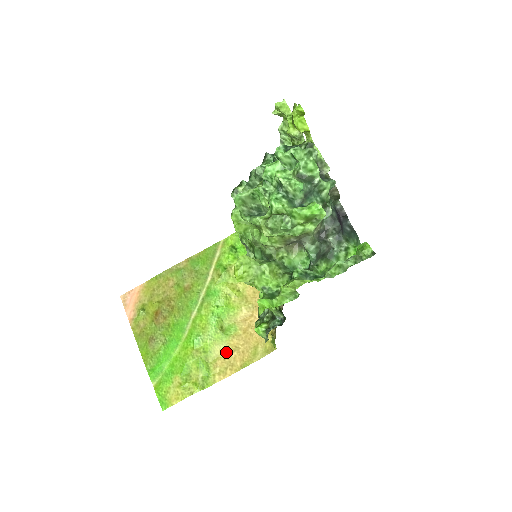
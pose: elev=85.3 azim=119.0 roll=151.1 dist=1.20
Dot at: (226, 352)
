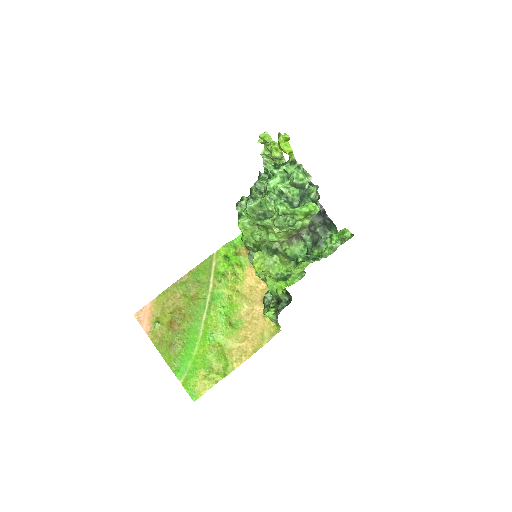
Dot at: (238, 343)
